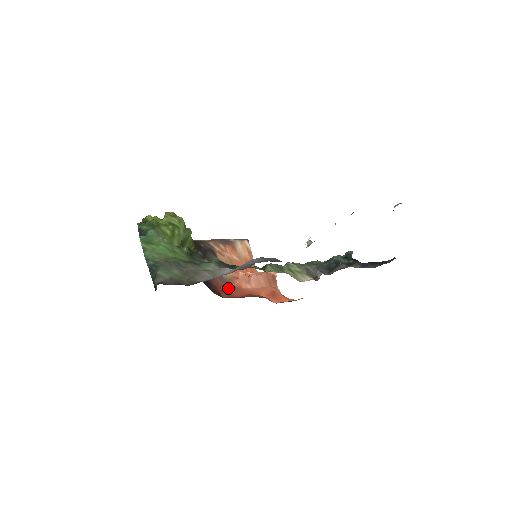
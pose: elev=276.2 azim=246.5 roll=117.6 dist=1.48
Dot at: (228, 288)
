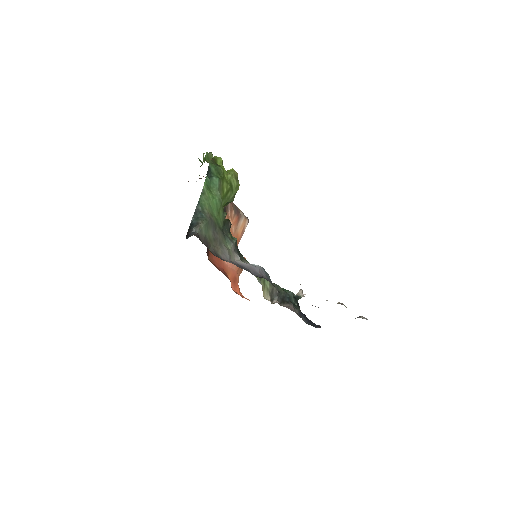
Dot at: occluded
